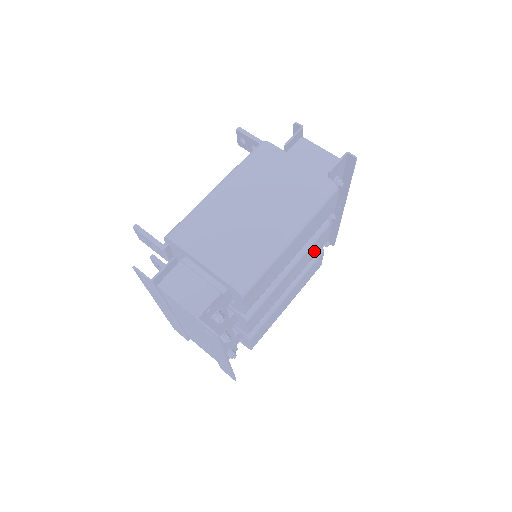
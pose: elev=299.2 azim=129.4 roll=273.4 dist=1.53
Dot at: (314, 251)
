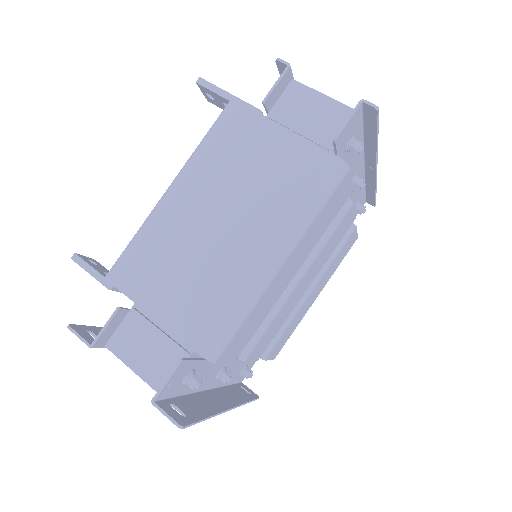
Dot at: (336, 239)
